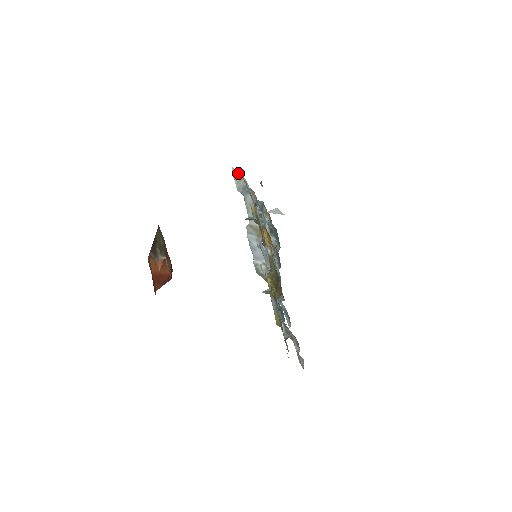
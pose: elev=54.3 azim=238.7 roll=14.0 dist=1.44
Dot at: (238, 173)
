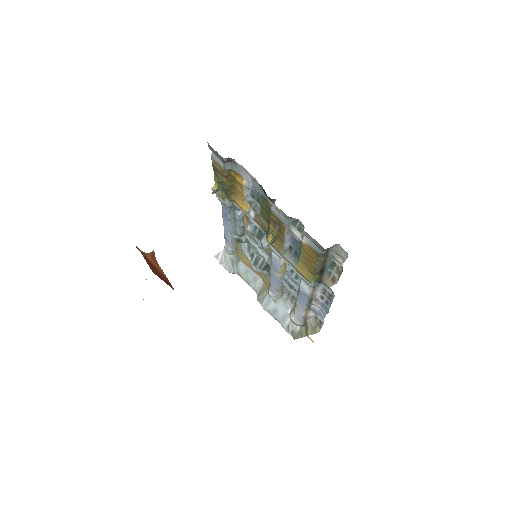
Dot at: (220, 253)
